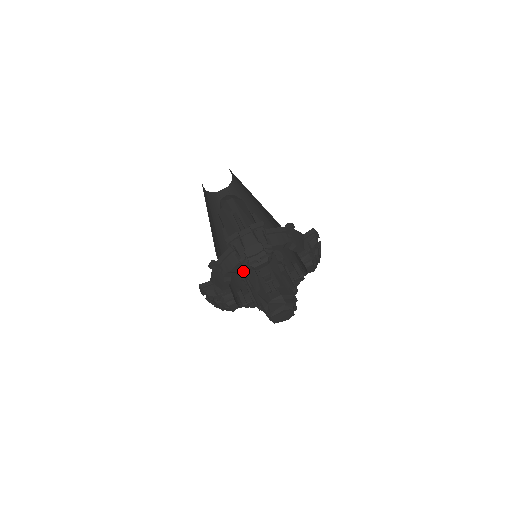
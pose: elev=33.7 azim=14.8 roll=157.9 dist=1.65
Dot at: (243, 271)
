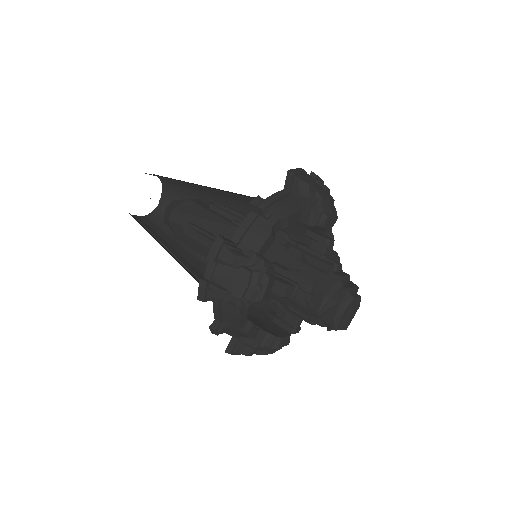
Dot at: occluded
